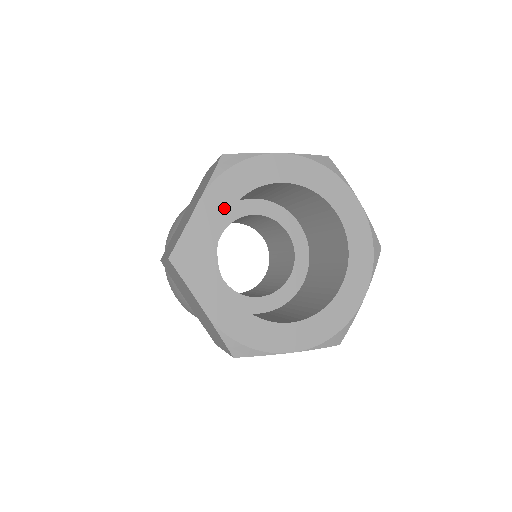
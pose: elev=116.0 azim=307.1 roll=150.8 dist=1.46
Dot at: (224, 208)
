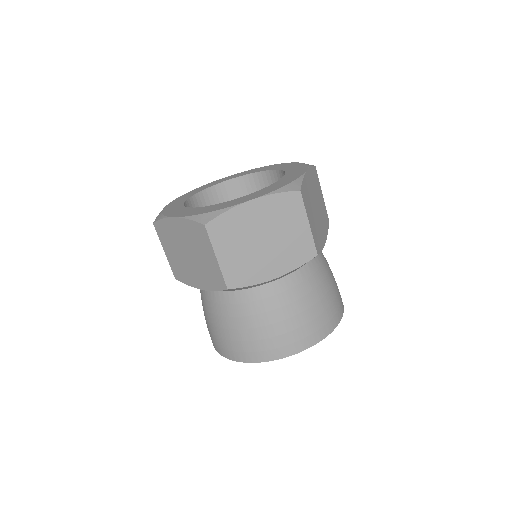
Dot at: (187, 197)
